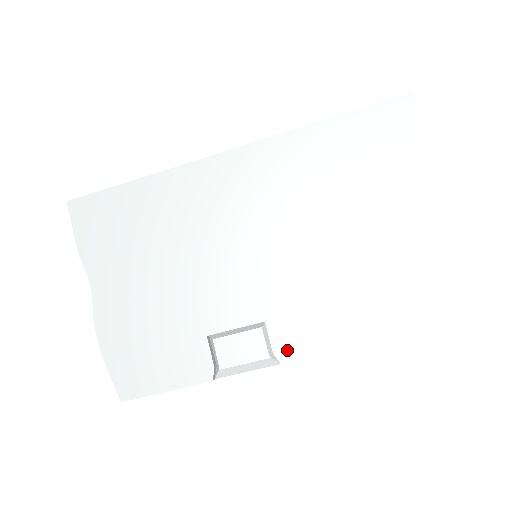
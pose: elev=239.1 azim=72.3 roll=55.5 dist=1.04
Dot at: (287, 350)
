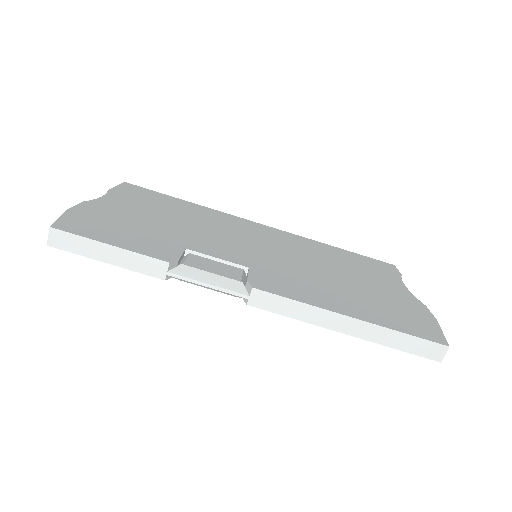
Dot at: (263, 285)
